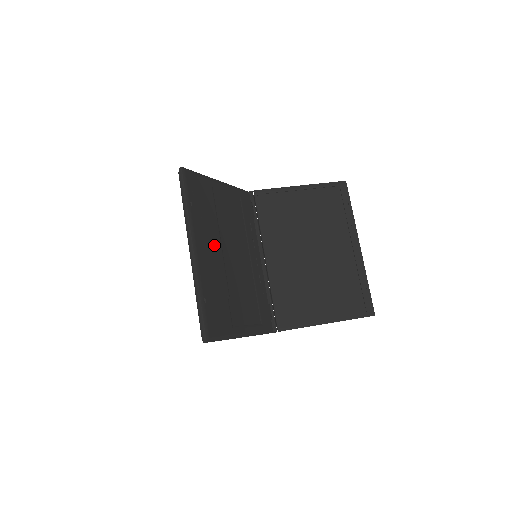
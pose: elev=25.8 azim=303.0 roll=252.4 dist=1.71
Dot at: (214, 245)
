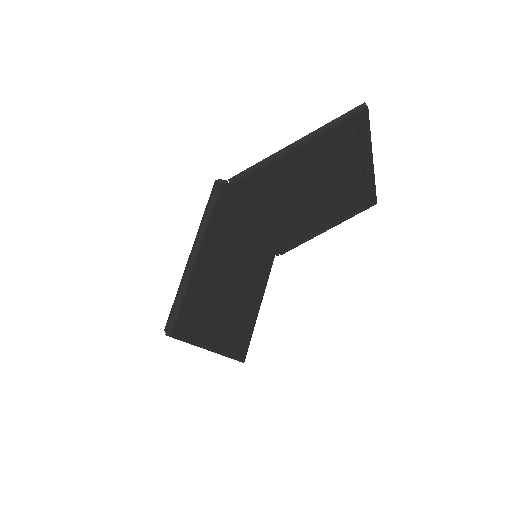
Dot at: (222, 314)
